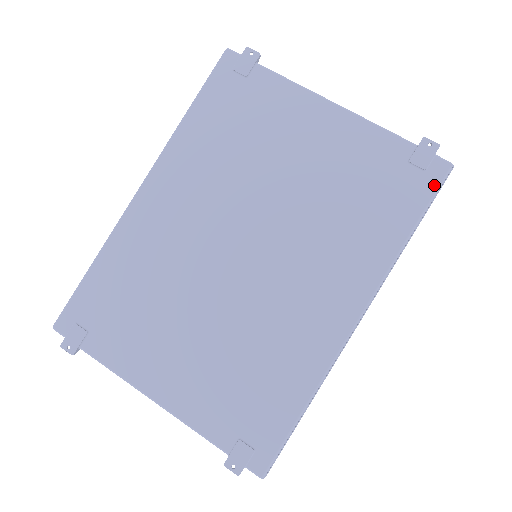
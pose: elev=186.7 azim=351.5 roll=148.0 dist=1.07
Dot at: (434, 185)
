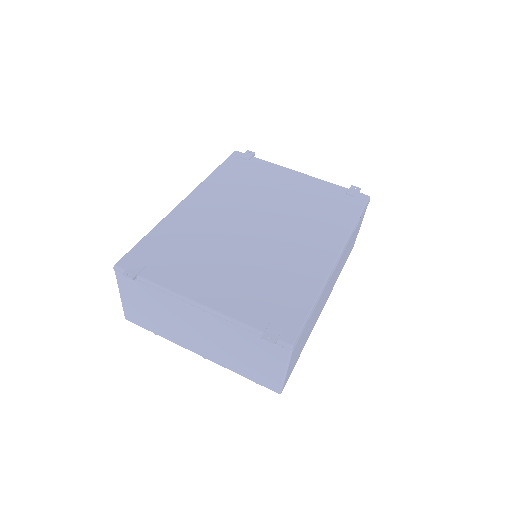
Dot at: (363, 203)
